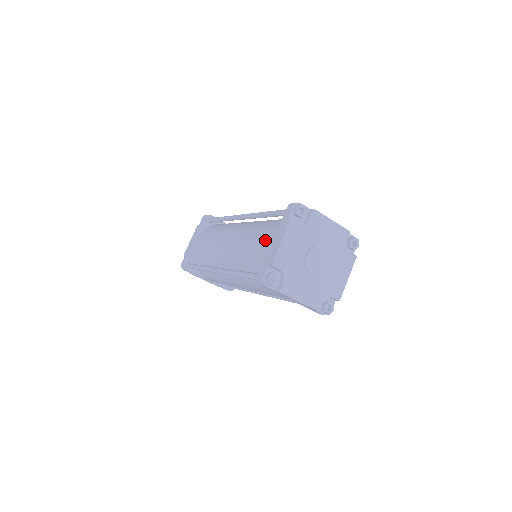
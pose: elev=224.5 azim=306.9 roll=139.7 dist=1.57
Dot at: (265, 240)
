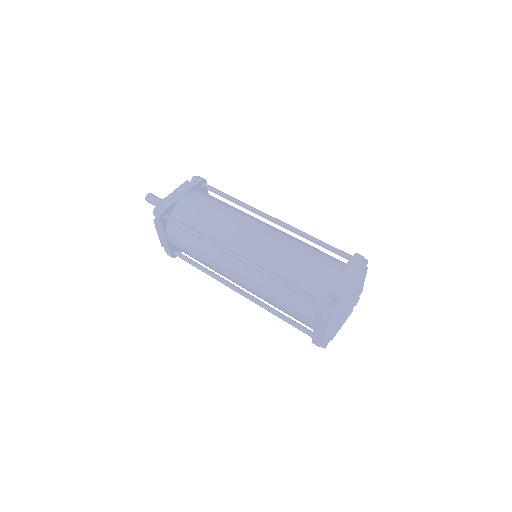
Dot at: (323, 268)
